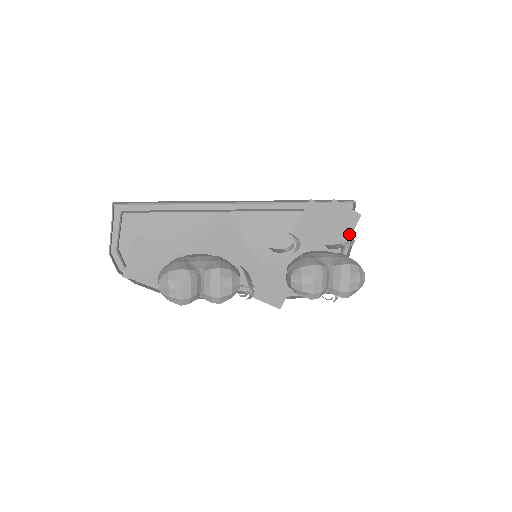
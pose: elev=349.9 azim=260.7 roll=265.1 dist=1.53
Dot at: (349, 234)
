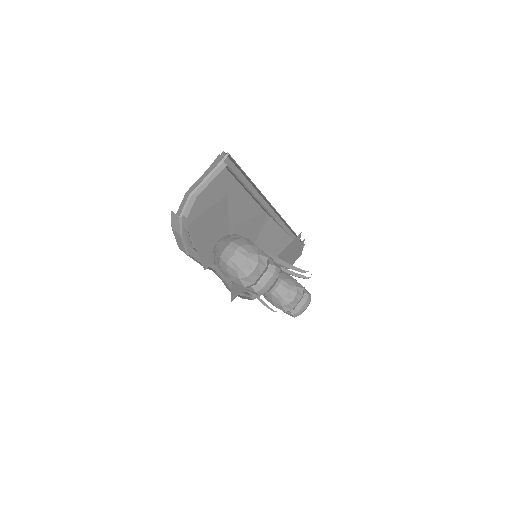
Dot at: occluded
